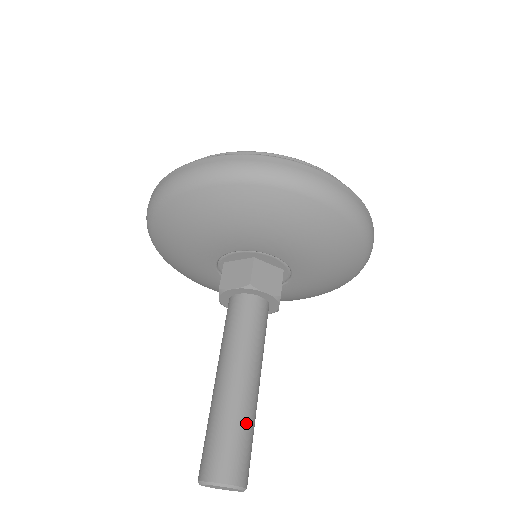
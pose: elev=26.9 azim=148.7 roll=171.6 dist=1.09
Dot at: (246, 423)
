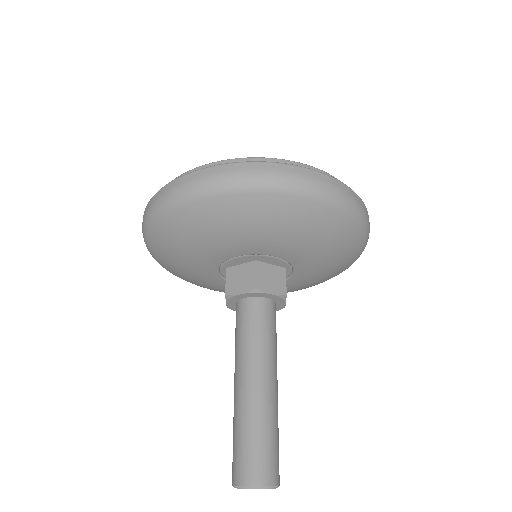
Dot at: occluded
